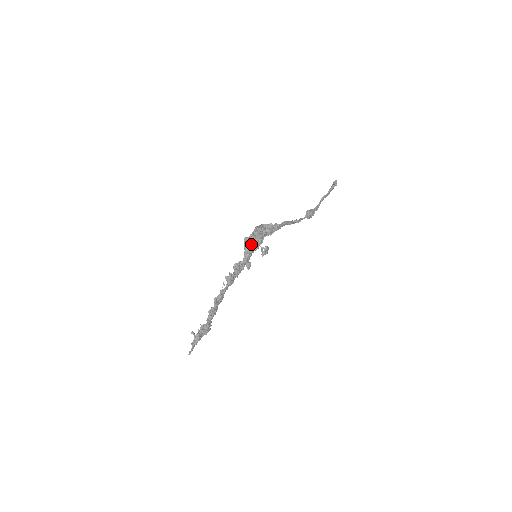
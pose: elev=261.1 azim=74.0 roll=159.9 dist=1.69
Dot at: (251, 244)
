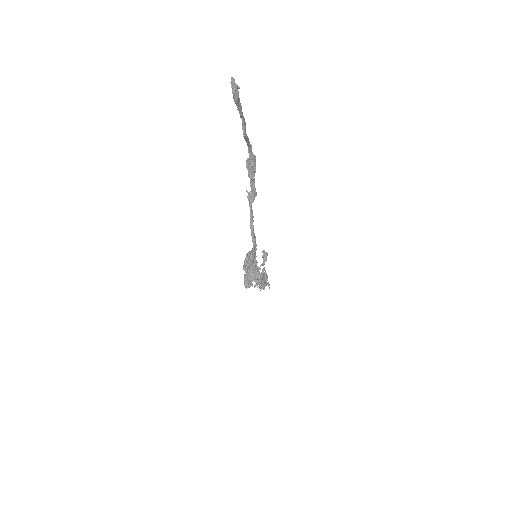
Dot at: occluded
